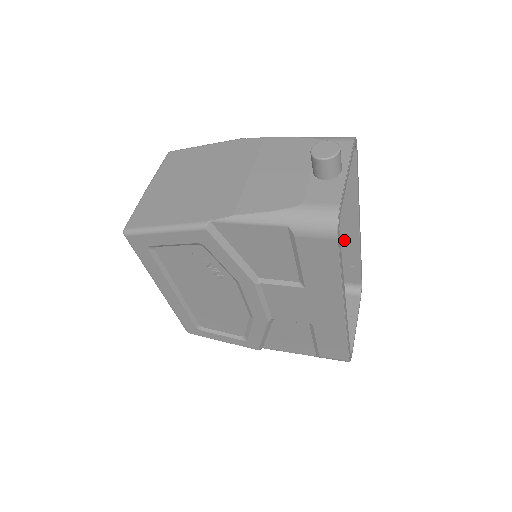
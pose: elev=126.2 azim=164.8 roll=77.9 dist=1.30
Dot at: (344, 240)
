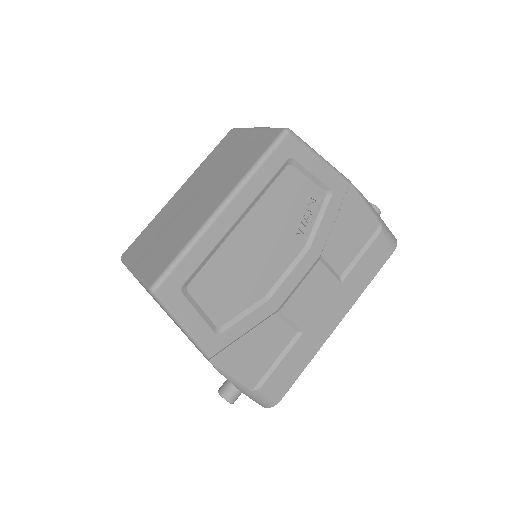
Dot at: occluded
